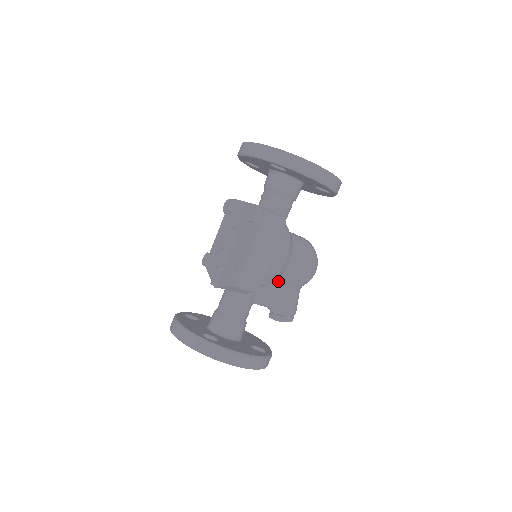
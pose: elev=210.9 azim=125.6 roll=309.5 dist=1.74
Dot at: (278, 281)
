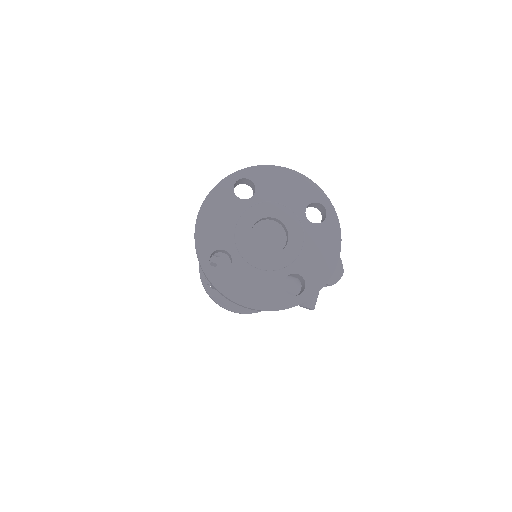
Dot at: occluded
